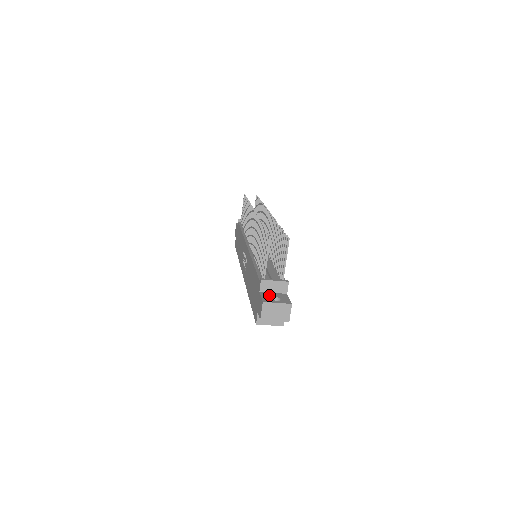
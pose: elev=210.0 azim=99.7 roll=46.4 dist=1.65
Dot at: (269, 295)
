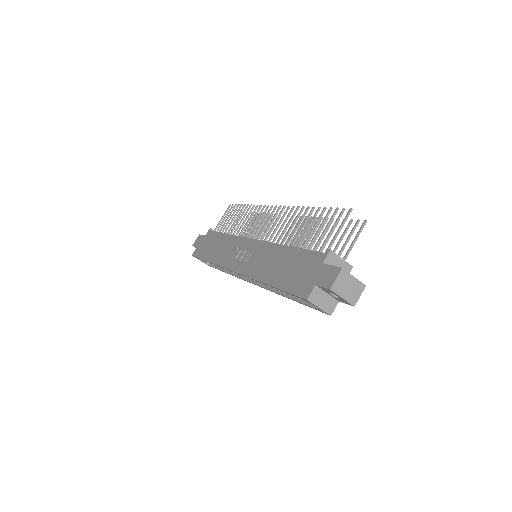
Dot at: occluded
